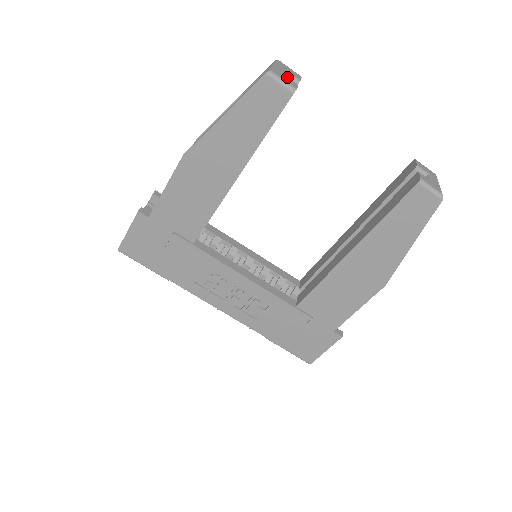
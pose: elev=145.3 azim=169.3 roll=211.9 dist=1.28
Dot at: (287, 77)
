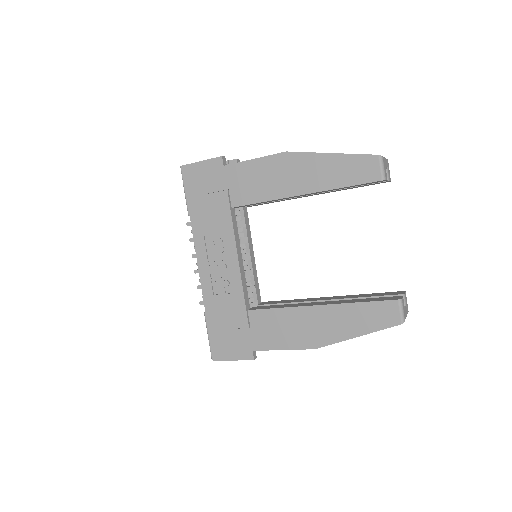
Dot at: occluded
